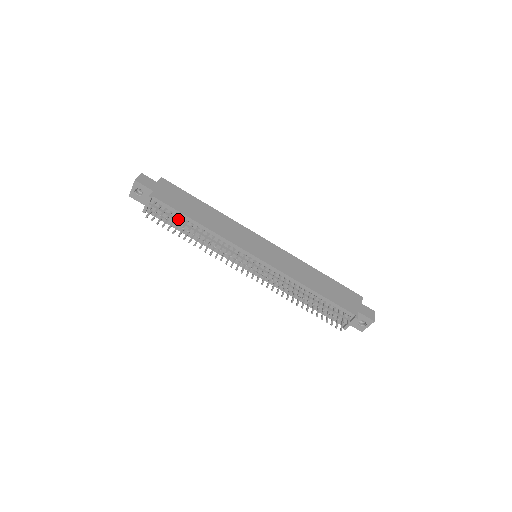
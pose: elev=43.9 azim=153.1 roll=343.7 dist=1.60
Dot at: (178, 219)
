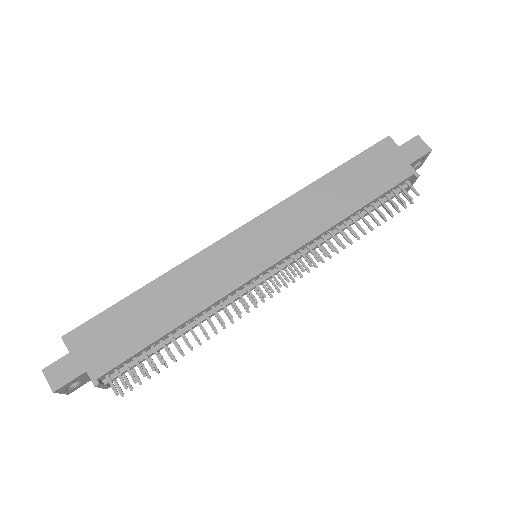
Dot at: (149, 350)
